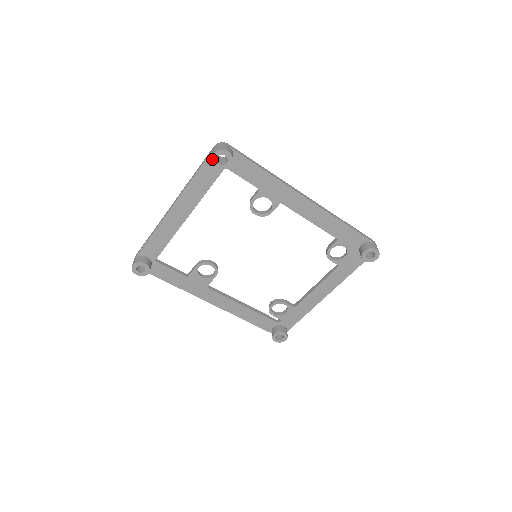
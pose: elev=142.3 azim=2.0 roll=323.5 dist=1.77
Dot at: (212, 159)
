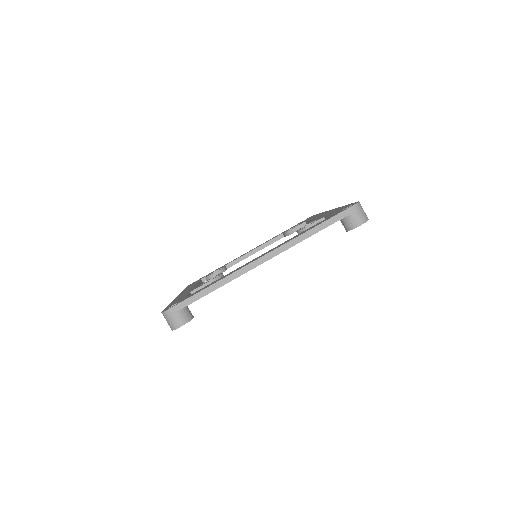
Dot at: occluded
